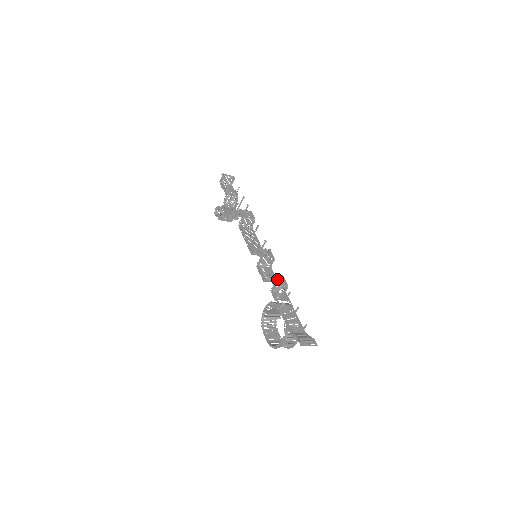
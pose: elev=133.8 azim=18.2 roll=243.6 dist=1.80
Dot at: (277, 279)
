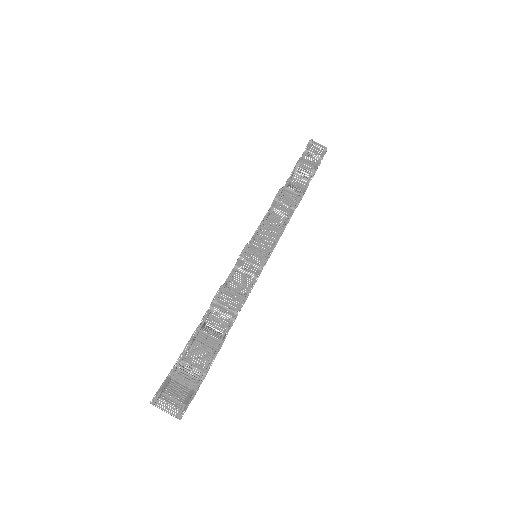
Dot at: (232, 295)
